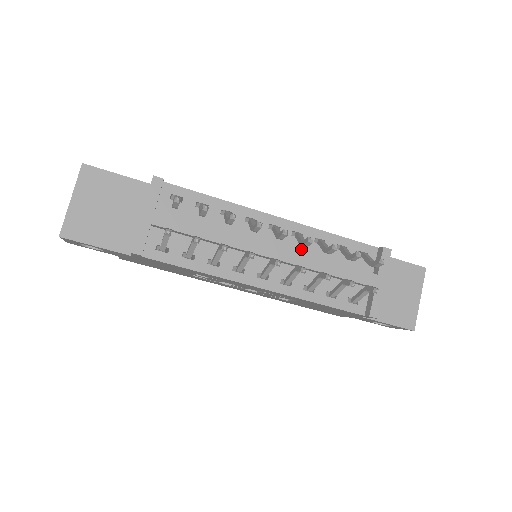
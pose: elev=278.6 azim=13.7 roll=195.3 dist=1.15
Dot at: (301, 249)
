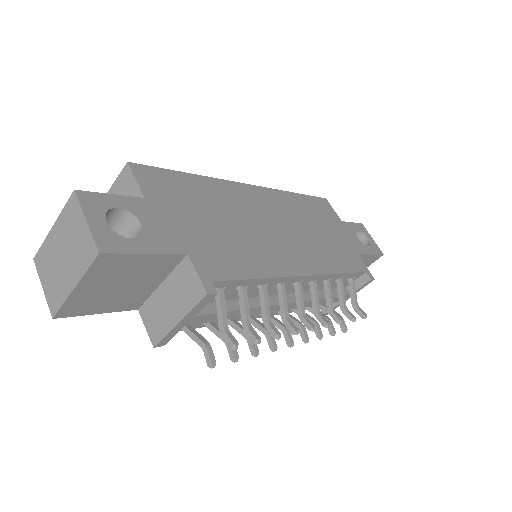
Dot at: (307, 289)
